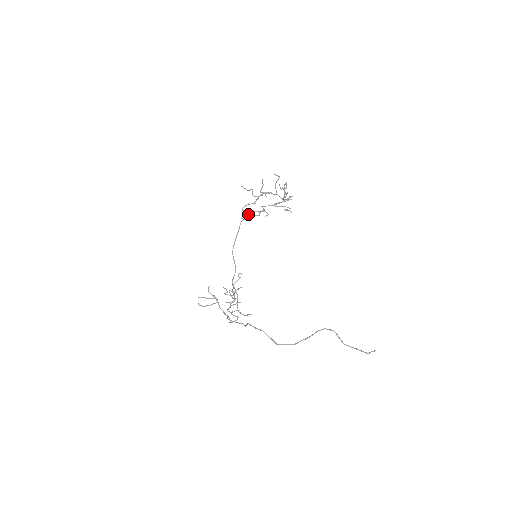
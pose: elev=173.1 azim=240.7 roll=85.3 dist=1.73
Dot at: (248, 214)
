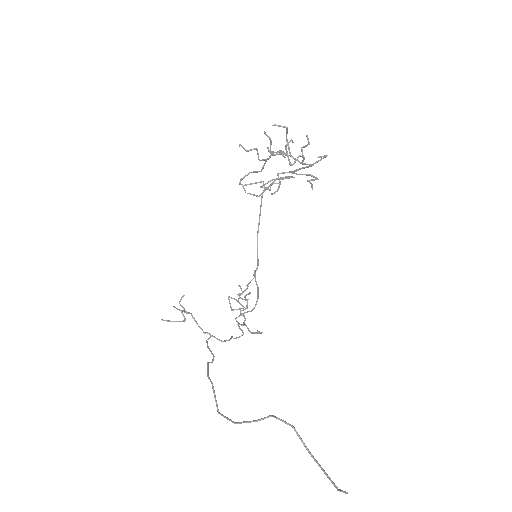
Dot at: occluded
